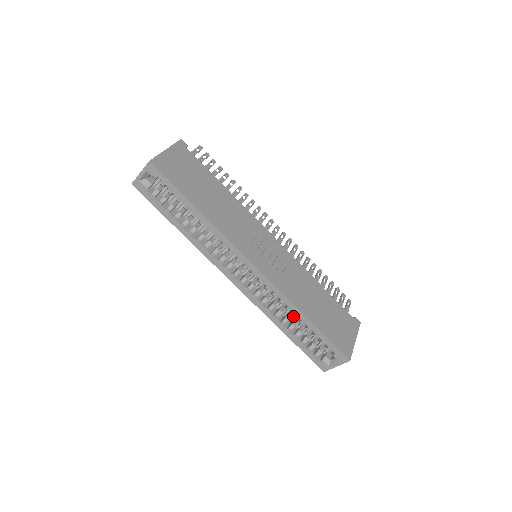
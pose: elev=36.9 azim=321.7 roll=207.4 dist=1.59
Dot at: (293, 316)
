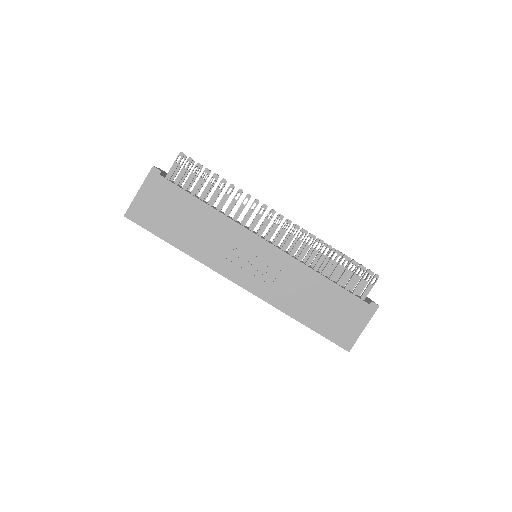
Dot at: occluded
